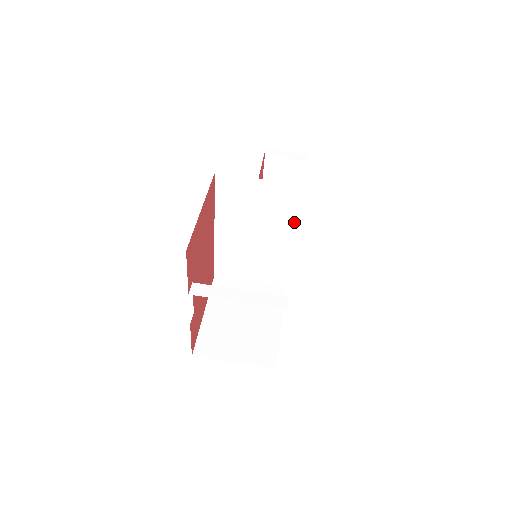
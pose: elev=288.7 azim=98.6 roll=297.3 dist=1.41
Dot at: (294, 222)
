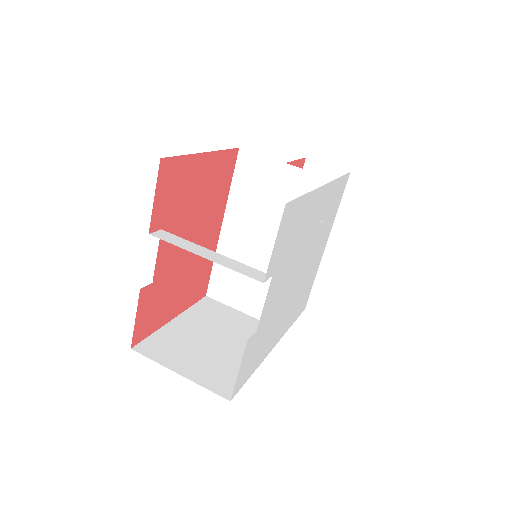
Dot at: occluded
